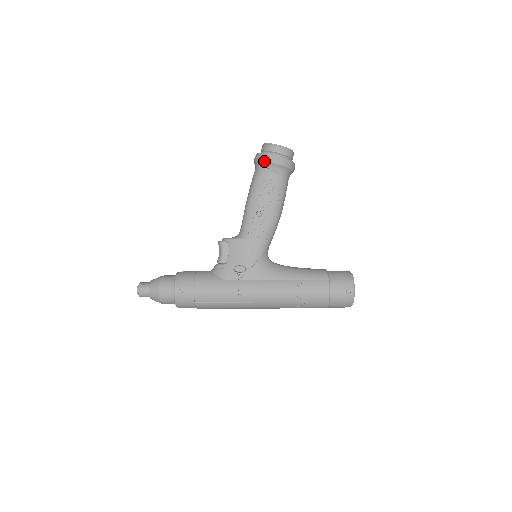
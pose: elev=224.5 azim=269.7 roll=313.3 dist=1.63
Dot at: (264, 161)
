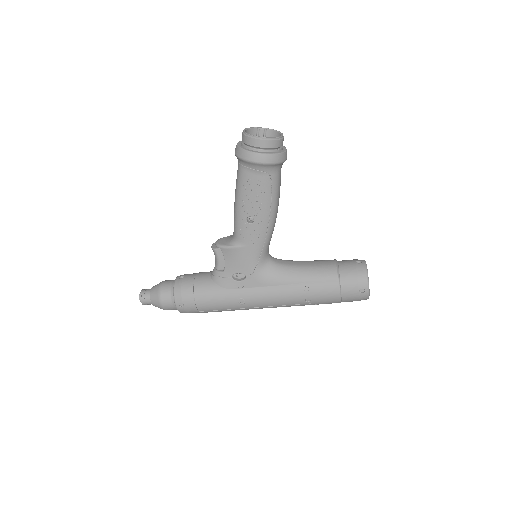
Dot at: (245, 161)
